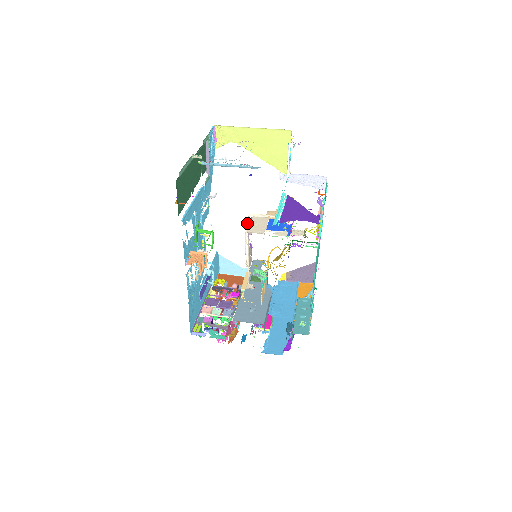
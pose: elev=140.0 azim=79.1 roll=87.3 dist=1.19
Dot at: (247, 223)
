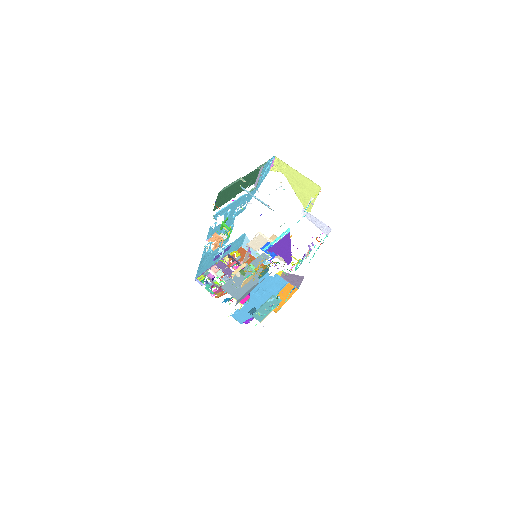
Dot at: (255, 236)
